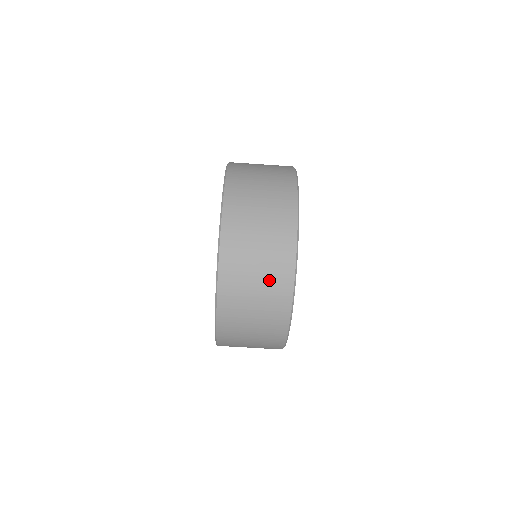
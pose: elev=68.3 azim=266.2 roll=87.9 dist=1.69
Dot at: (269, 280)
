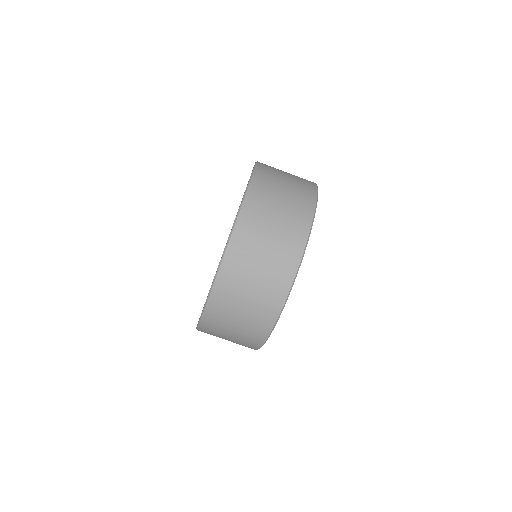
Dot at: (295, 196)
